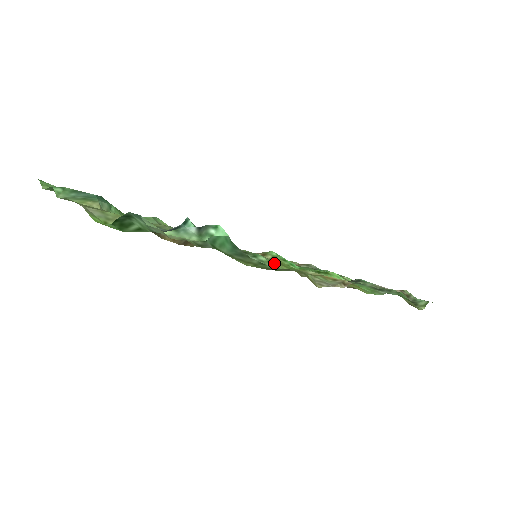
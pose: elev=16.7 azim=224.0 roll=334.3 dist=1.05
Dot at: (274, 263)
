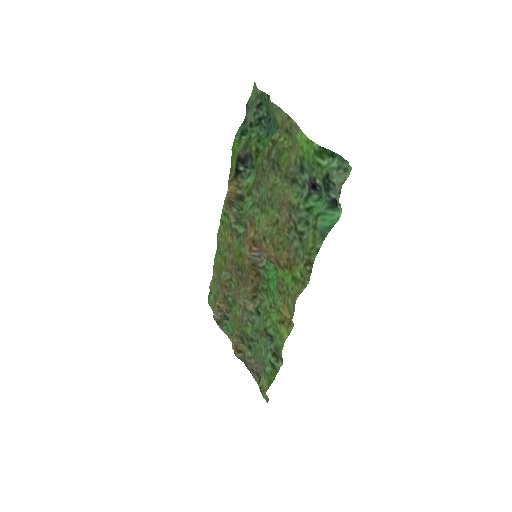
Dot at: (301, 262)
